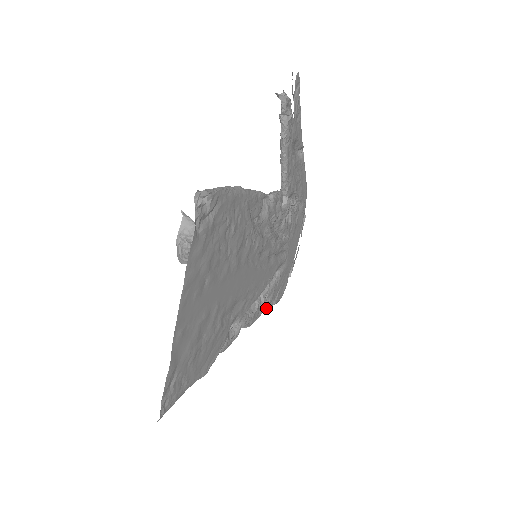
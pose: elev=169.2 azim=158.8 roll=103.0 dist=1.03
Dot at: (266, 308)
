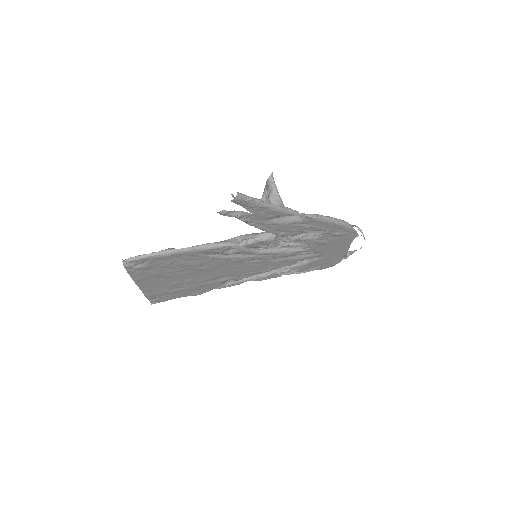
Dot at: (292, 273)
